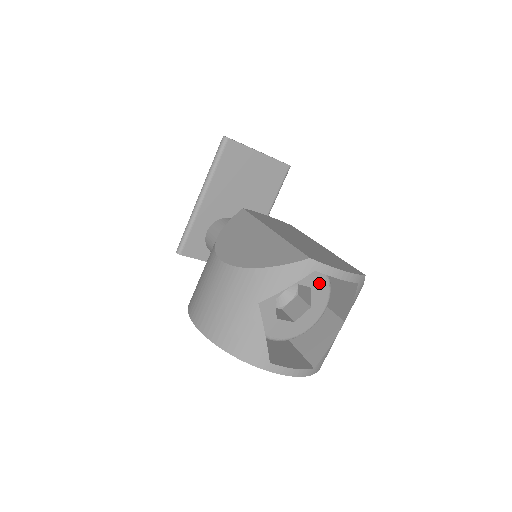
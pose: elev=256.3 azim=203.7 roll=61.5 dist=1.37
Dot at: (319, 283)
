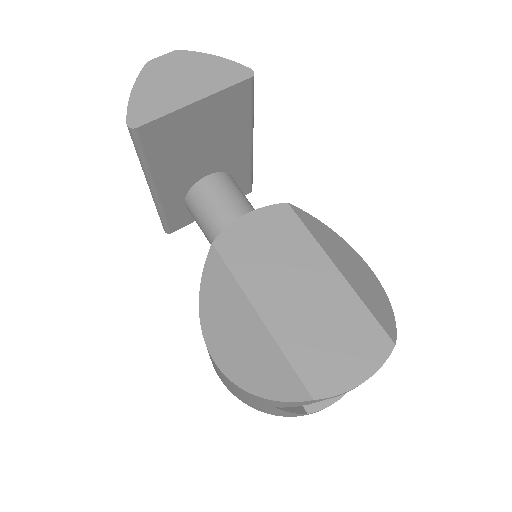
Dot at: occluded
